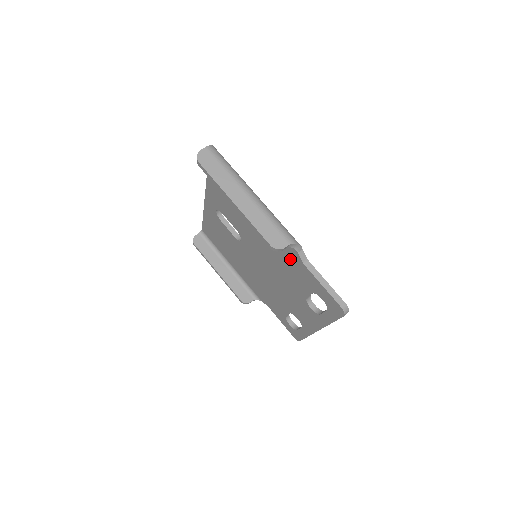
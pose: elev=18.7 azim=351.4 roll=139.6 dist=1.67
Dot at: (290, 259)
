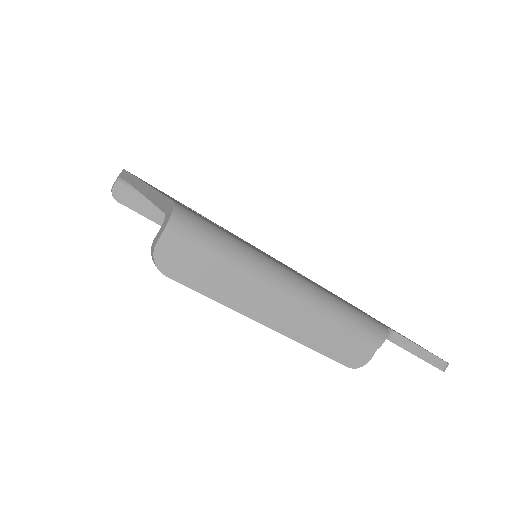
Dot at: occluded
